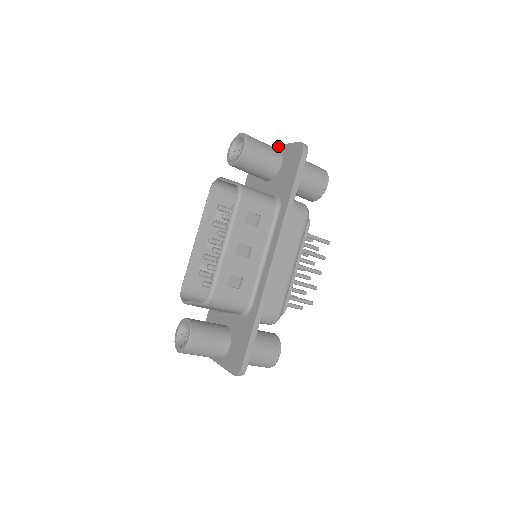
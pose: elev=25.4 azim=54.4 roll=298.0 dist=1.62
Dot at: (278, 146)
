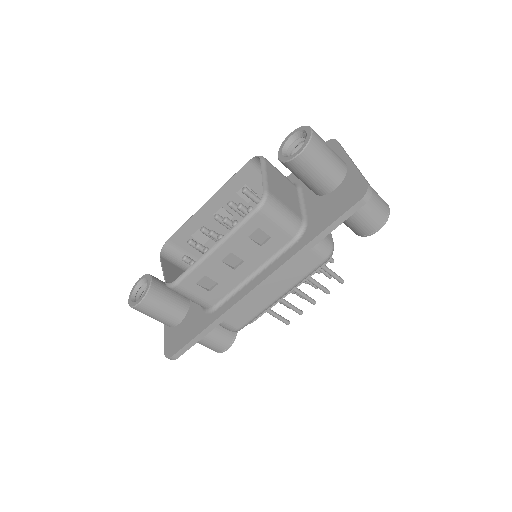
Dot at: (350, 161)
